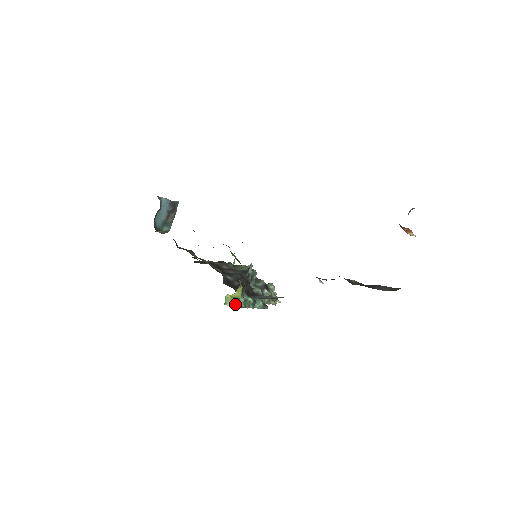
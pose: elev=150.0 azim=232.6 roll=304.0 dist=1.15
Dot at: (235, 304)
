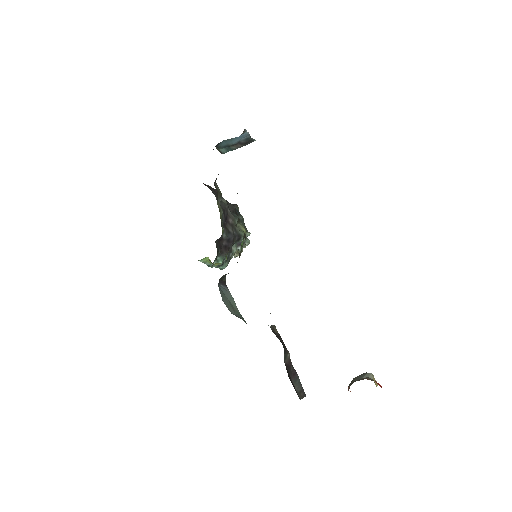
Dot at: (207, 263)
